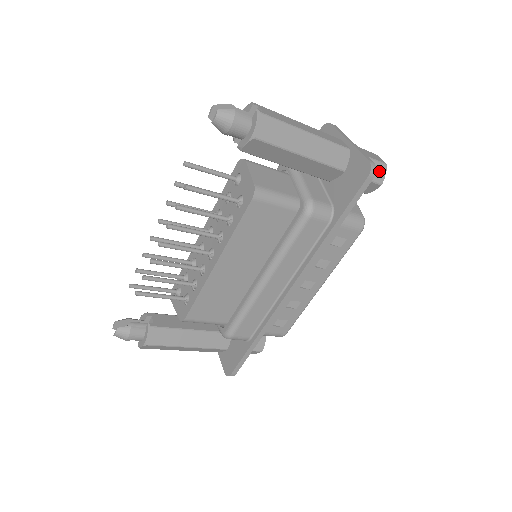
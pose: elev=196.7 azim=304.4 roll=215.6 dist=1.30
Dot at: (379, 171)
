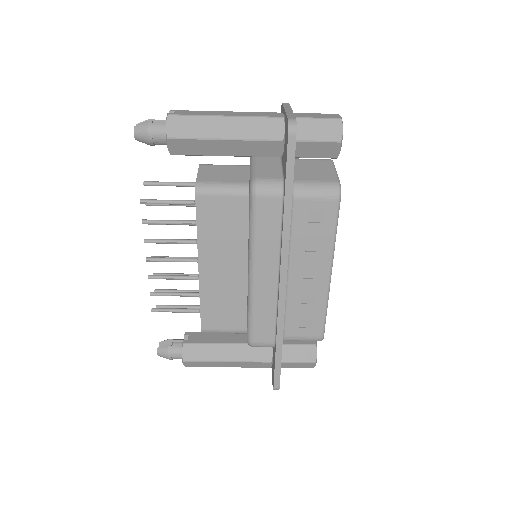
Dot at: (332, 128)
